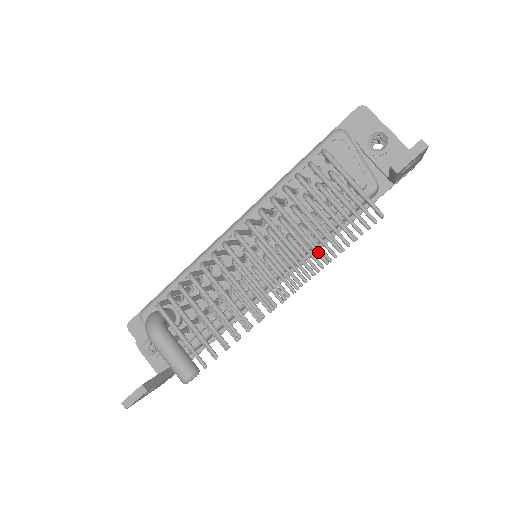
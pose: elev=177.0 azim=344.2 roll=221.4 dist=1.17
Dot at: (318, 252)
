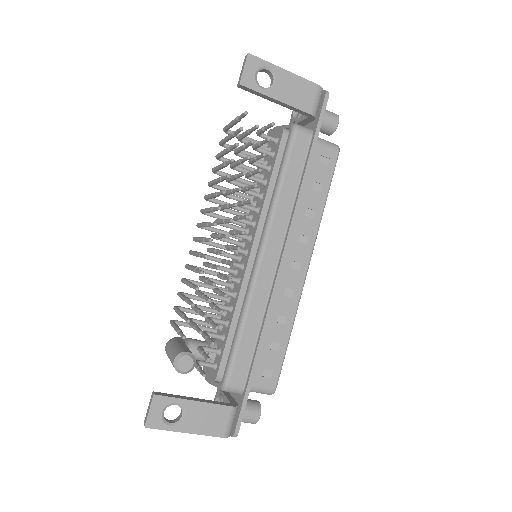
Dot at: (223, 177)
